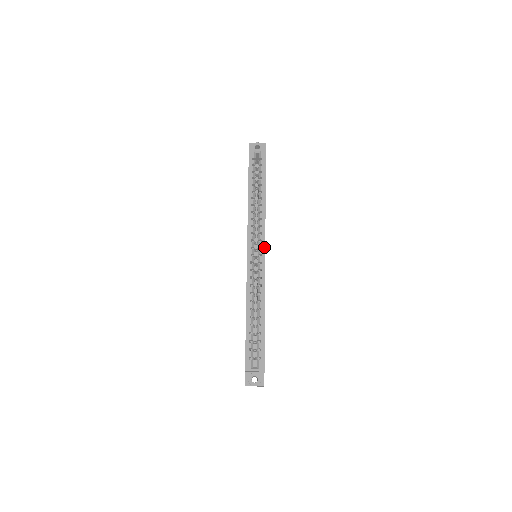
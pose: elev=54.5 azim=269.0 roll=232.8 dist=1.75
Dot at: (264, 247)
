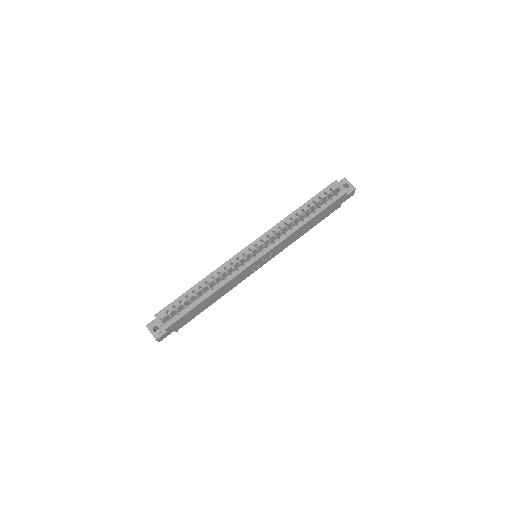
Dot at: (264, 253)
